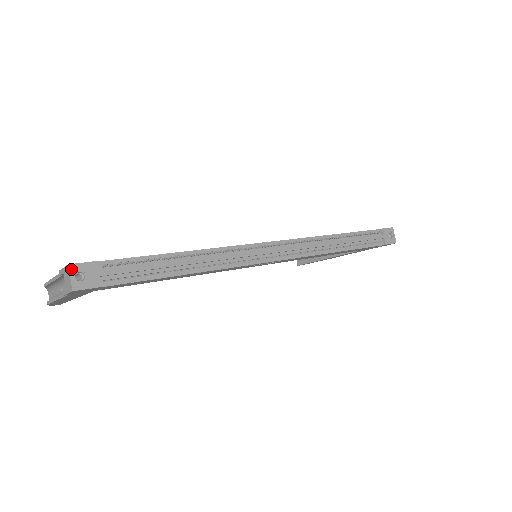
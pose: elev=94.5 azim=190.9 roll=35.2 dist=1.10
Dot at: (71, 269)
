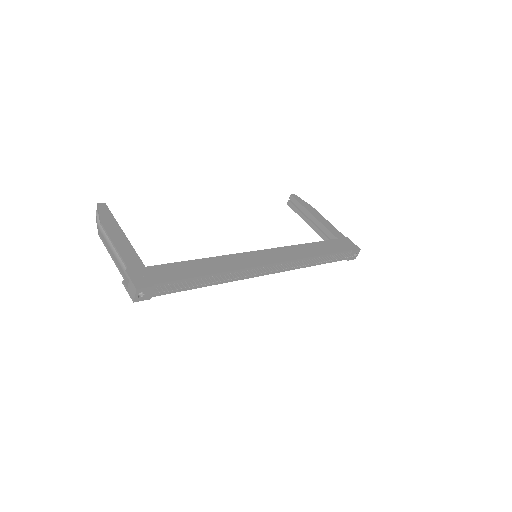
Dot at: (137, 292)
